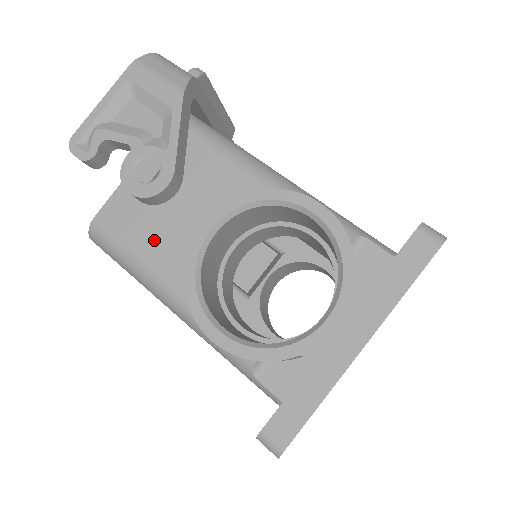
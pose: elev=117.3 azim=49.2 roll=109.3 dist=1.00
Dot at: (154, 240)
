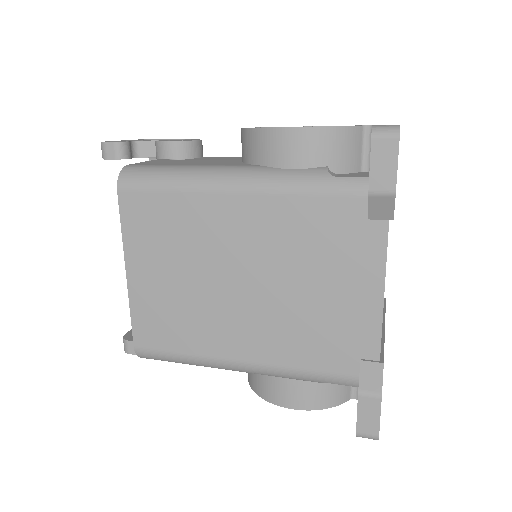
Dot at: (193, 163)
